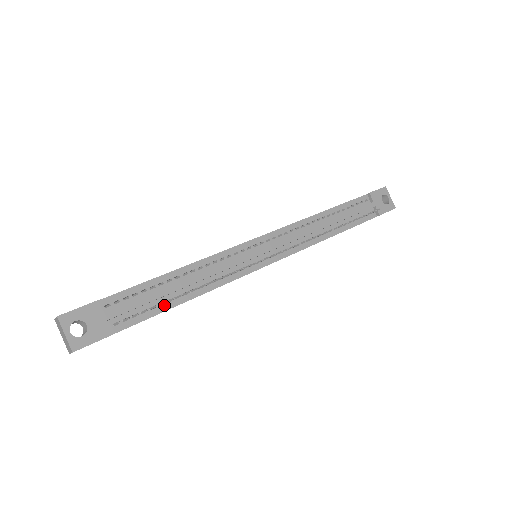
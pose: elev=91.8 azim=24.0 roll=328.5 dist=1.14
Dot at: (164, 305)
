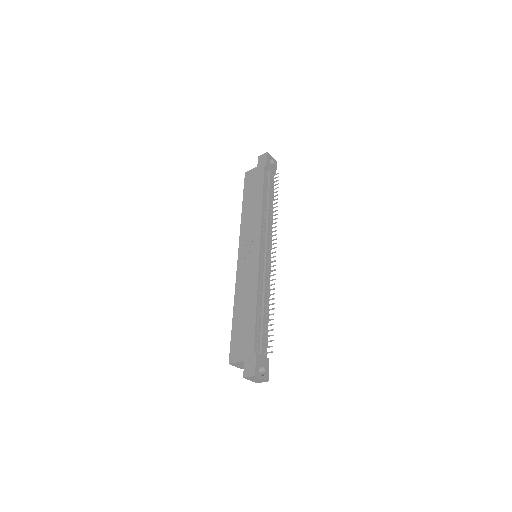
Dot at: (266, 325)
